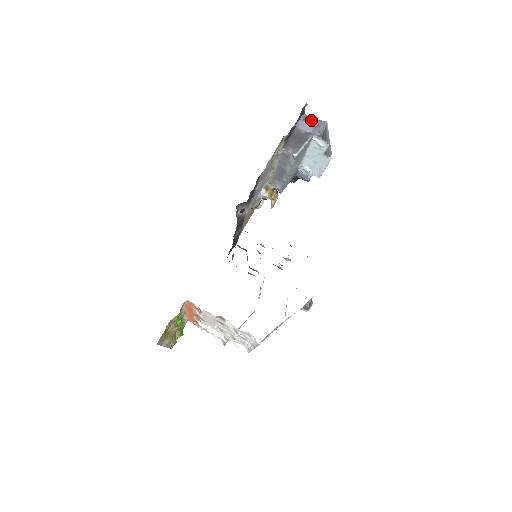
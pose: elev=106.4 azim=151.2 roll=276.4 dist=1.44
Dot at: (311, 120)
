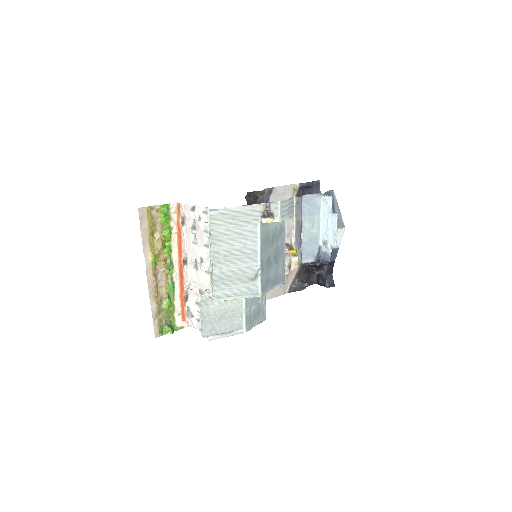
Dot at: occluded
